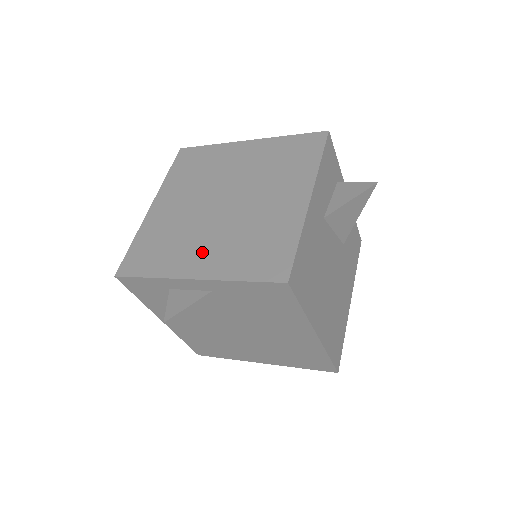
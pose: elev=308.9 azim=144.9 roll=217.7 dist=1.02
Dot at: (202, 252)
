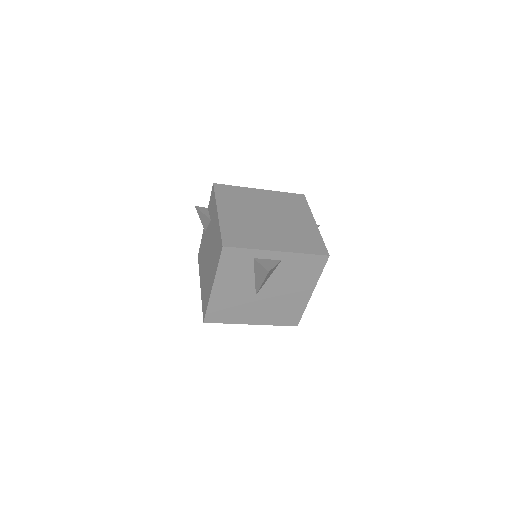
Dot at: (274, 239)
